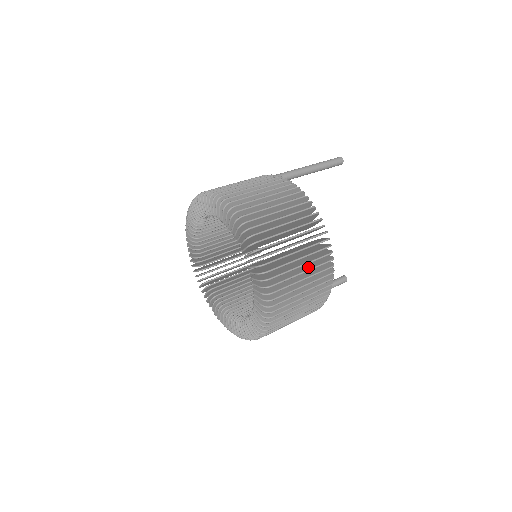
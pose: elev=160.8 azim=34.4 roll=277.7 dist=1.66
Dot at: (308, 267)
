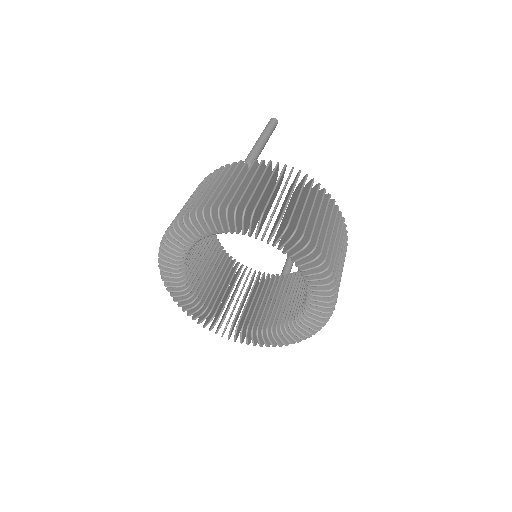
Dot at: occluded
